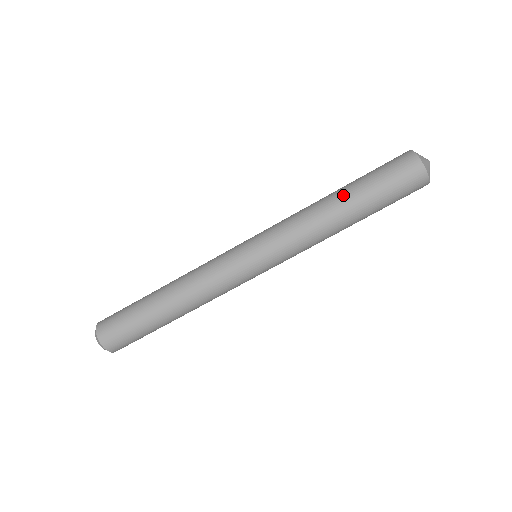
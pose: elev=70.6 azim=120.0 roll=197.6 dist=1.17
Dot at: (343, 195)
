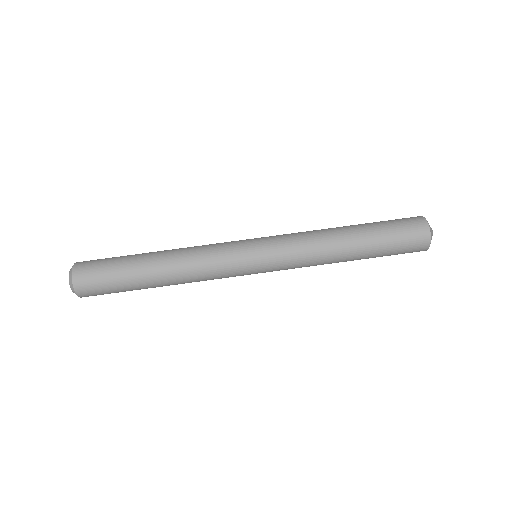
Dot at: (358, 241)
